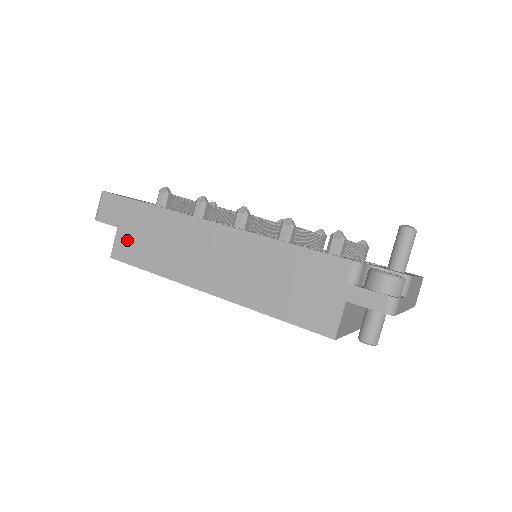
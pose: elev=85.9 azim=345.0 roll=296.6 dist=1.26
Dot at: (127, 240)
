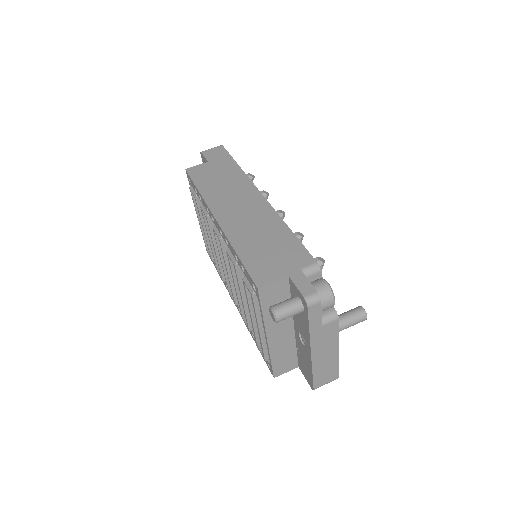
Dot at: (205, 169)
